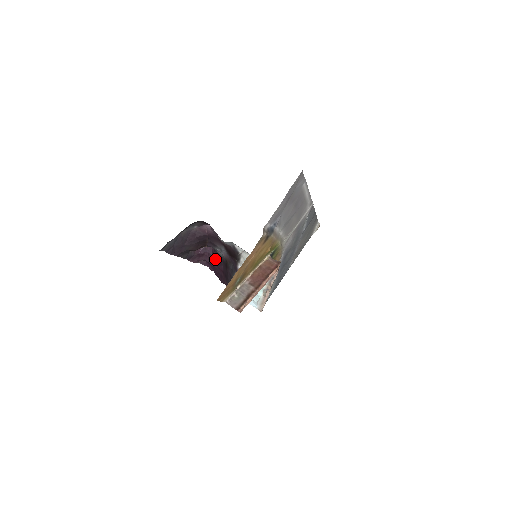
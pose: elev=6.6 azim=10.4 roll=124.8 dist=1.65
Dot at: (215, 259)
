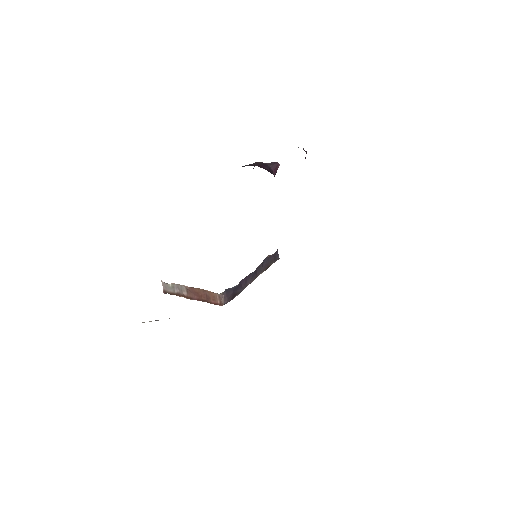
Dot at: occluded
